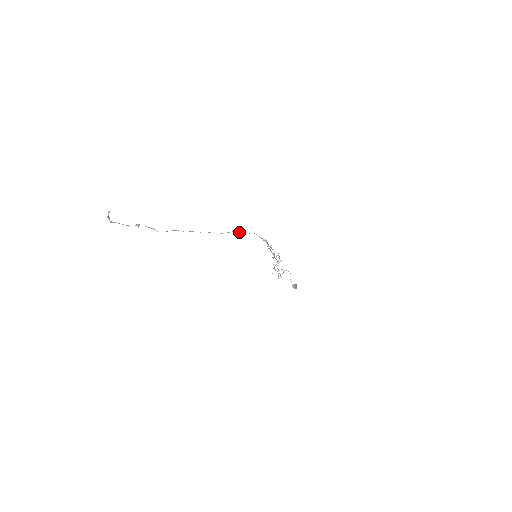
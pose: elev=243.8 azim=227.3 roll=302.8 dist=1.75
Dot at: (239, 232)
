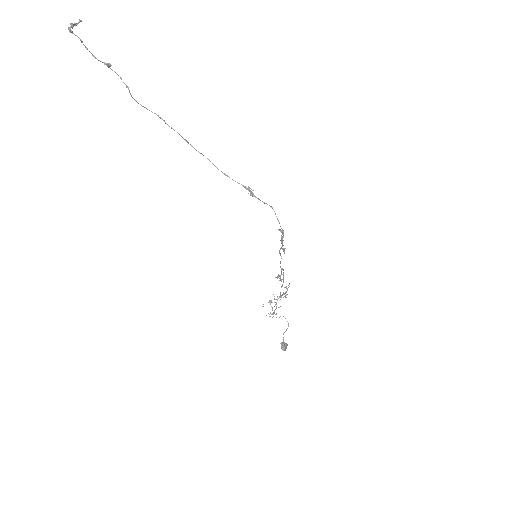
Dot at: (252, 194)
